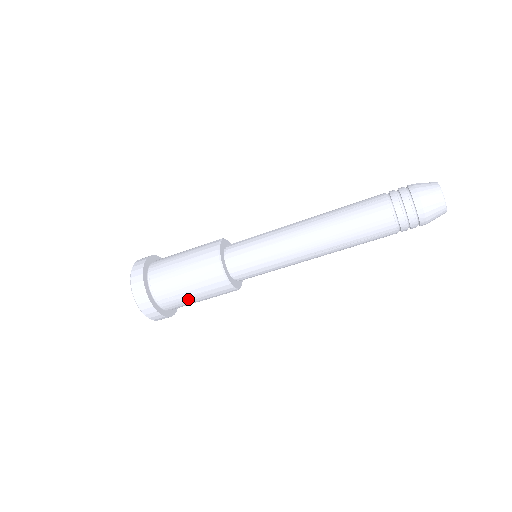
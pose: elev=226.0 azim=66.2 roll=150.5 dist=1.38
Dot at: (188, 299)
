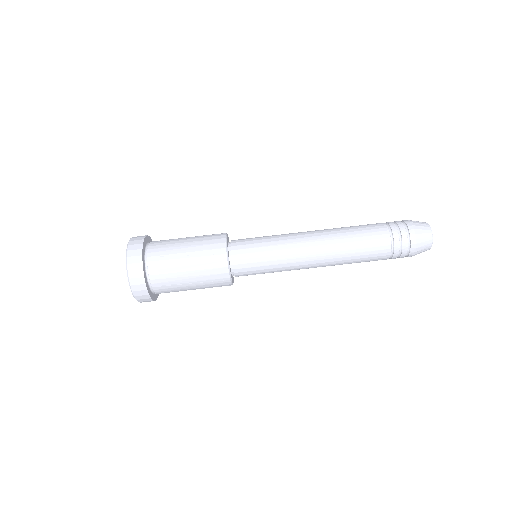
Dot at: (178, 263)
